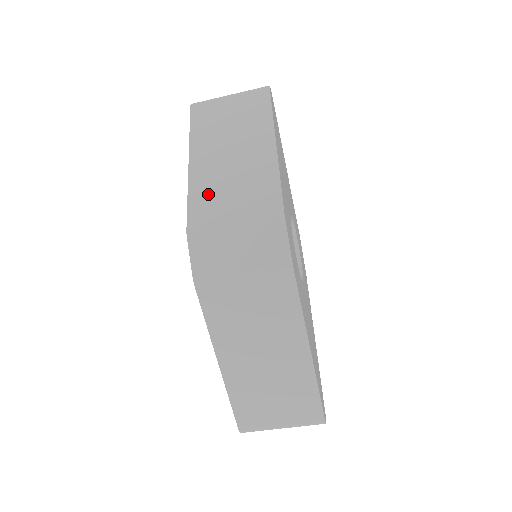
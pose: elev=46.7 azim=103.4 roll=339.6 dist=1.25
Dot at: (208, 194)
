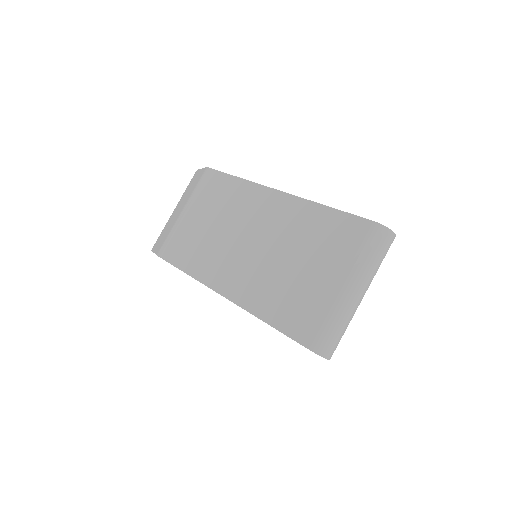
Dot at: occluded
